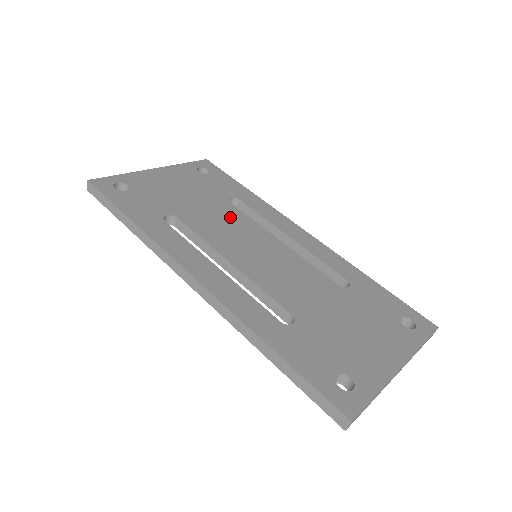
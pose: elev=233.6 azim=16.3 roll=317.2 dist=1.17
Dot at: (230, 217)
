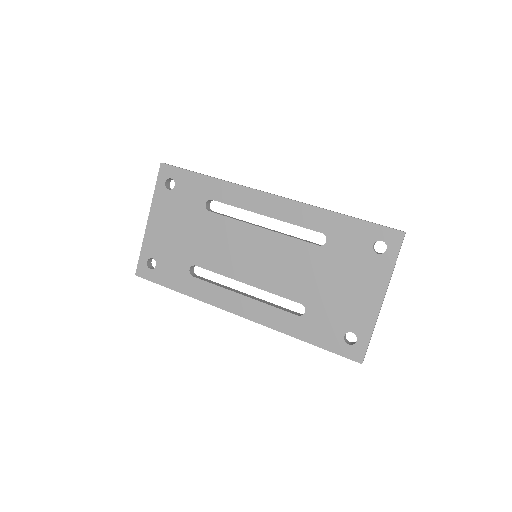
Dot at: (219, 232)
